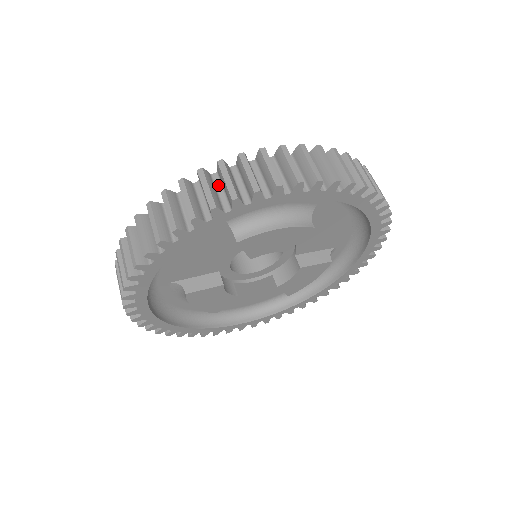
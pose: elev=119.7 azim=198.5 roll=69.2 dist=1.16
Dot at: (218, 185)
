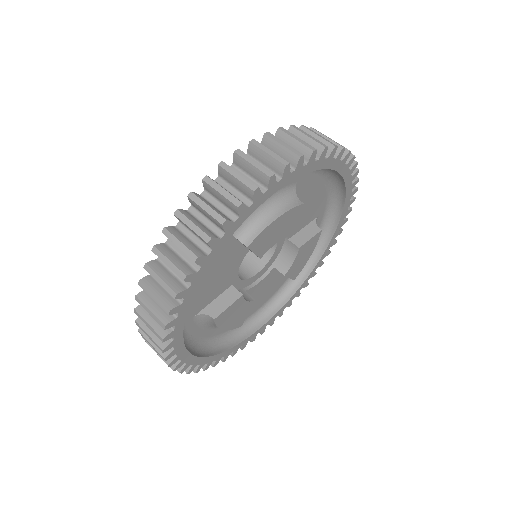
Dot at: (212, 201)
